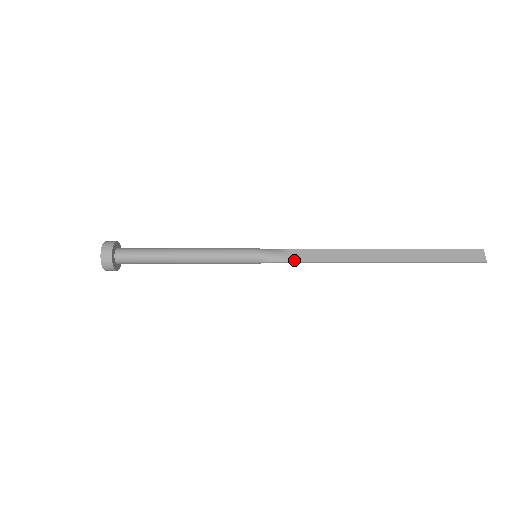
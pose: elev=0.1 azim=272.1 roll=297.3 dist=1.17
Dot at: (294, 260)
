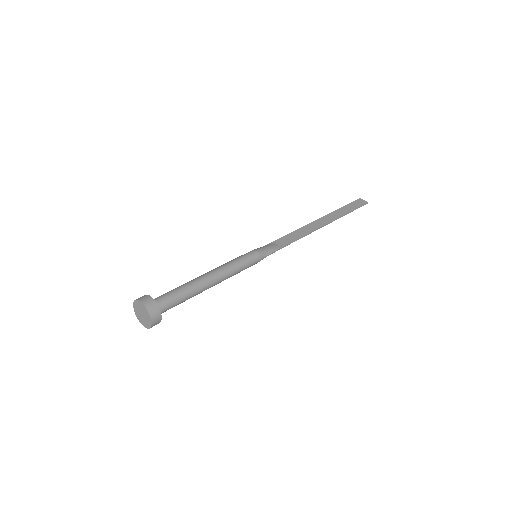
Dot at: (281, 246)
